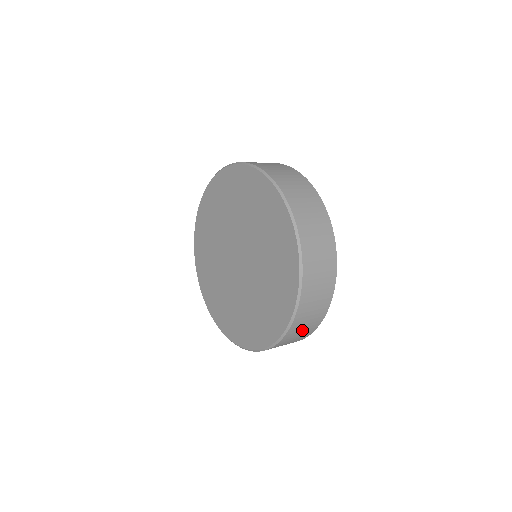
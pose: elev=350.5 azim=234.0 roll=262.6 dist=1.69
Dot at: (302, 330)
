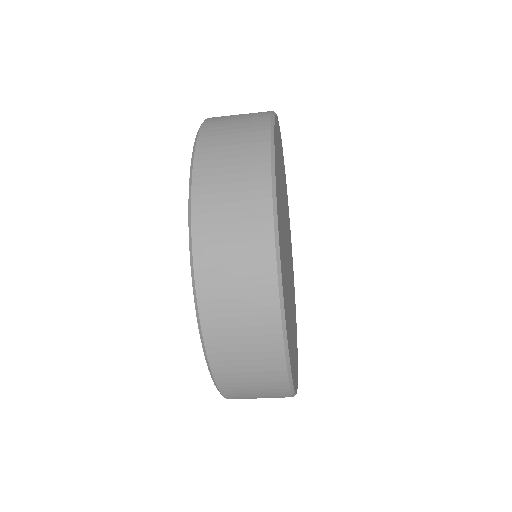
Dot at: (242, 334)
